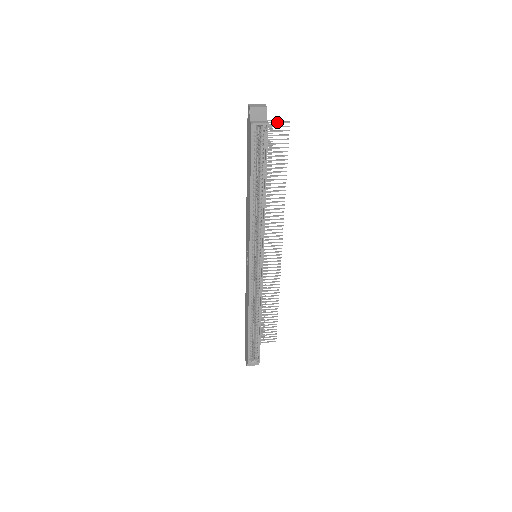
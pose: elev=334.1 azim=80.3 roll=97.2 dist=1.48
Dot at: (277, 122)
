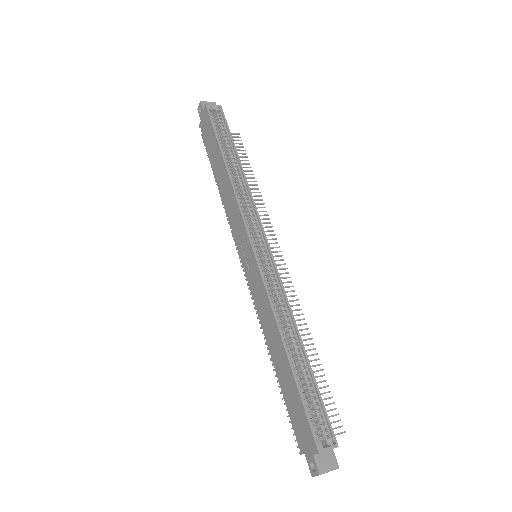
Dot at: occluded
